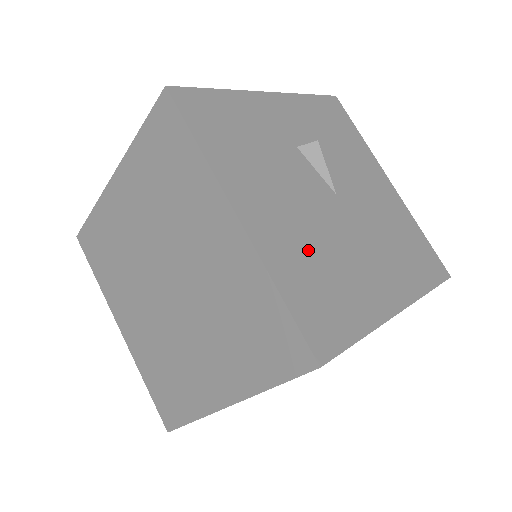
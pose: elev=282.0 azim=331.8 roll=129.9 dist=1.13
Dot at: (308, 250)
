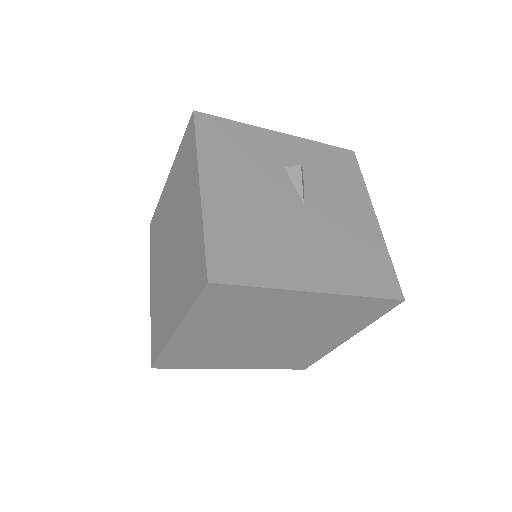
Dot at: (248, 222)
